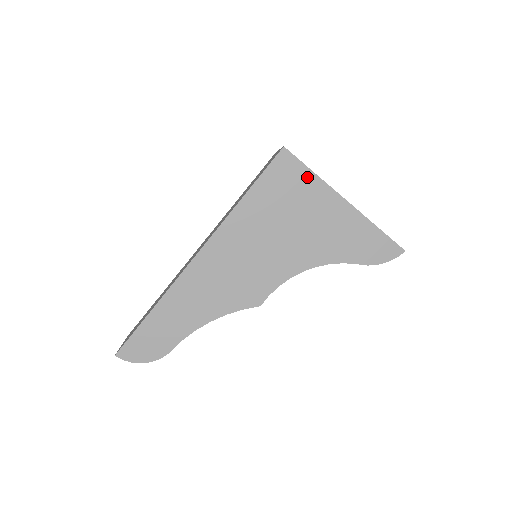
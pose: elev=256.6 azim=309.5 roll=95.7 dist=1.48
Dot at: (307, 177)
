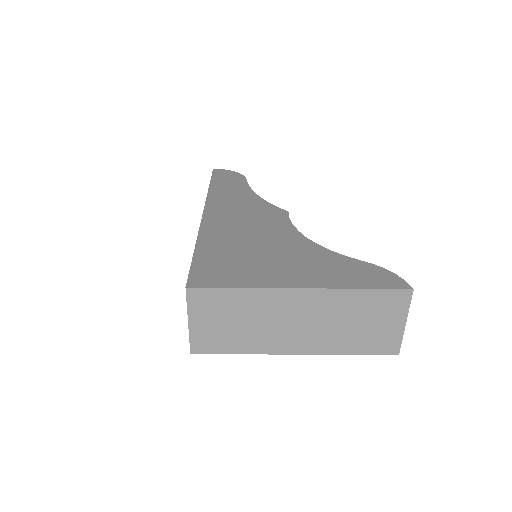
Dot at: occluded
